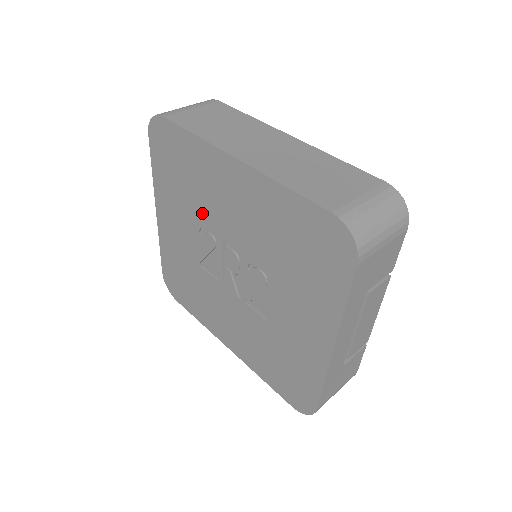
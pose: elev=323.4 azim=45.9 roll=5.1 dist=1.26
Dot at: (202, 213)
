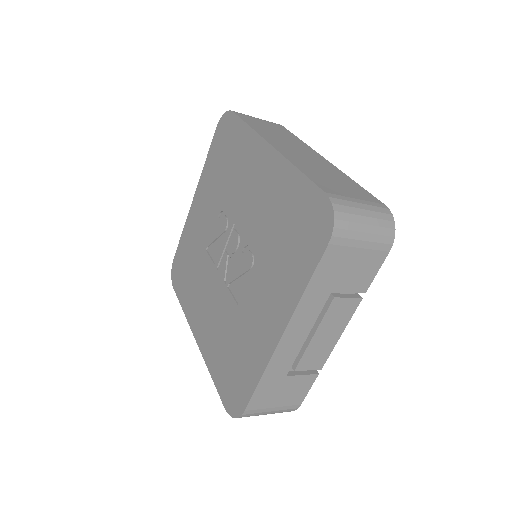
Dot at: (228, 197)
